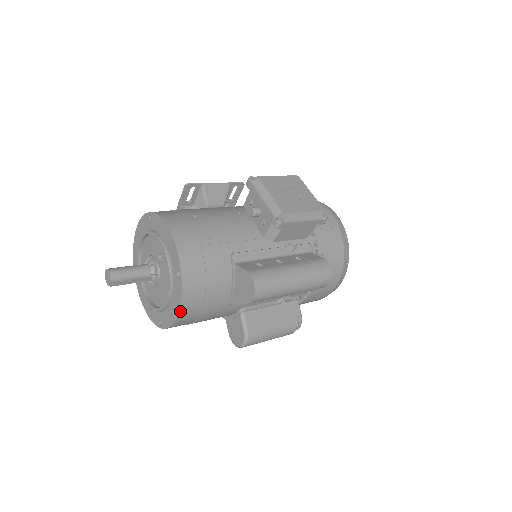
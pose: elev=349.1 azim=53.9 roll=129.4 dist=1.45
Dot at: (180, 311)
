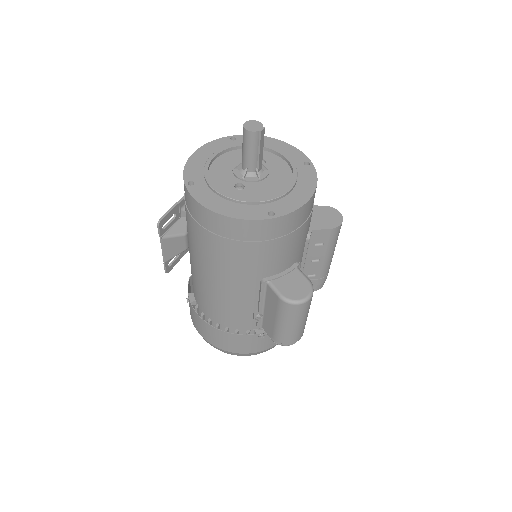
Dot at: (315, 191)
